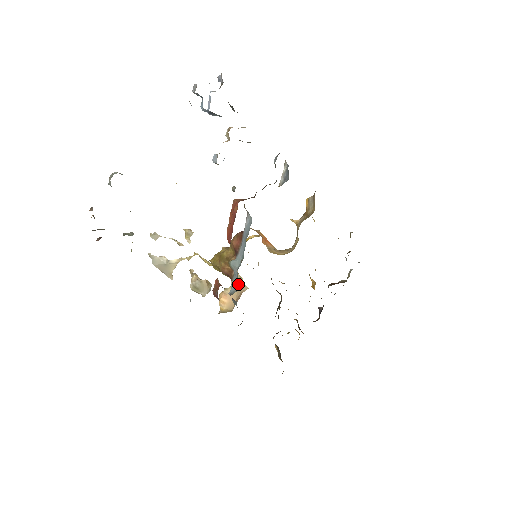
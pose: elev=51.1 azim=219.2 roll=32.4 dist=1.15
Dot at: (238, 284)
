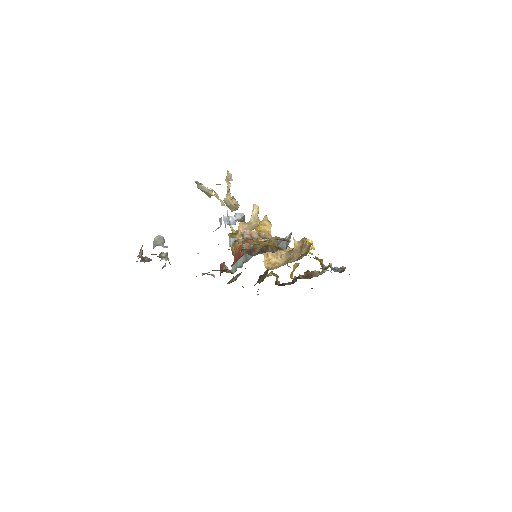
Dot at: (254, 224)
